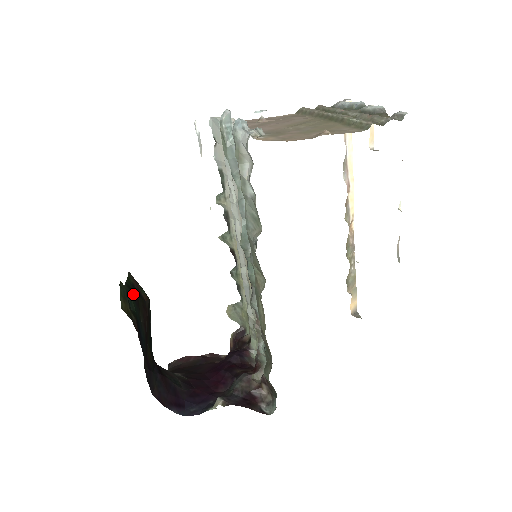
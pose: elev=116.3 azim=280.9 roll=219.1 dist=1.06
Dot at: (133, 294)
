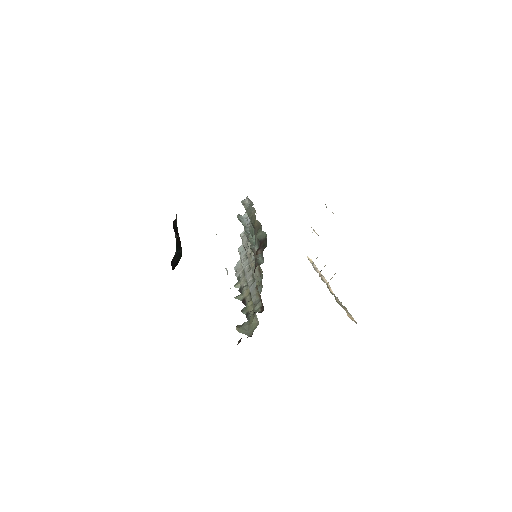
Dot at: occluded
